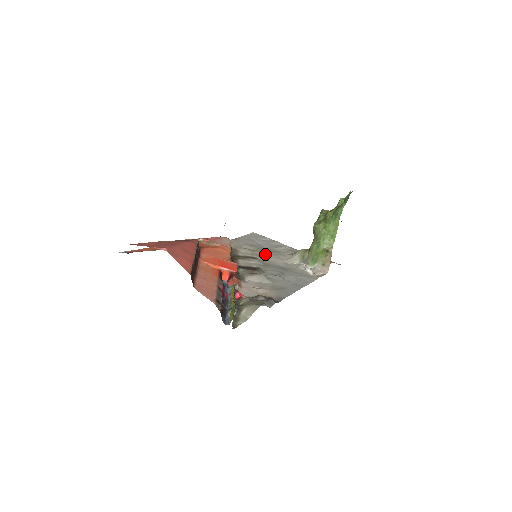
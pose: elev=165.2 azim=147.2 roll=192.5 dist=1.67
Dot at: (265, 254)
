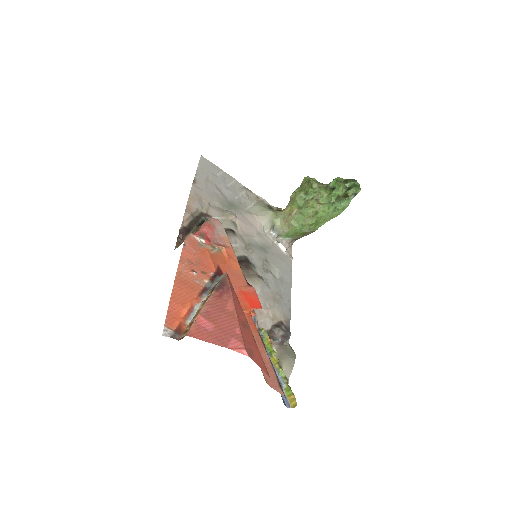
Dot at: (238, 219)
